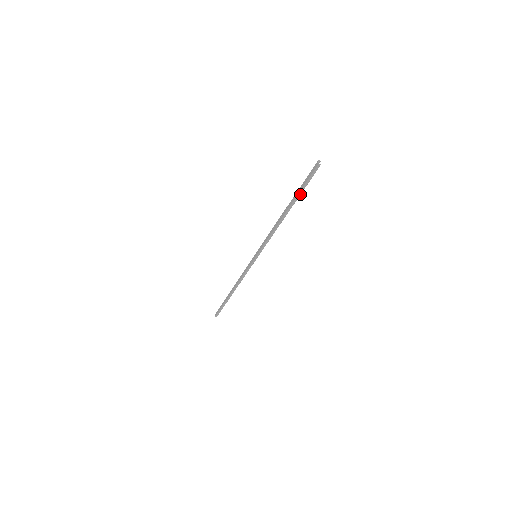
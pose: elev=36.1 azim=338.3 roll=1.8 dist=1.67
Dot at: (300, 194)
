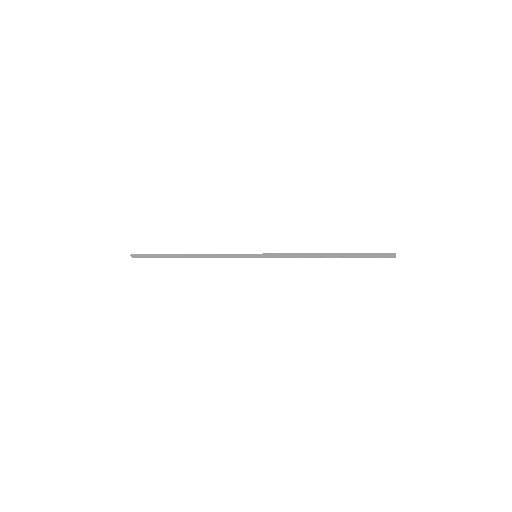
Dot at: (357, 256)
